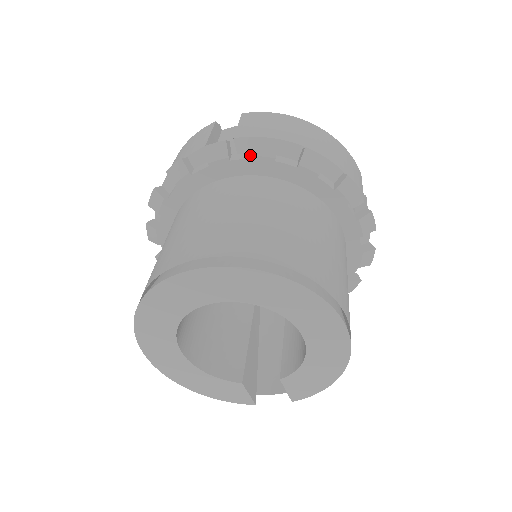
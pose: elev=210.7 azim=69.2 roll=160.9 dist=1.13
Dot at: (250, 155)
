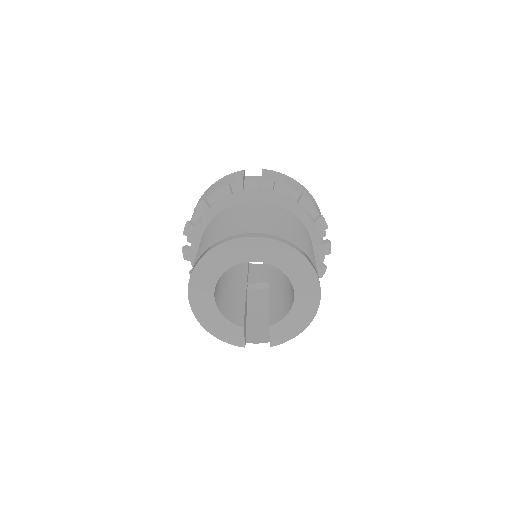
Dot at: (271, 191)
